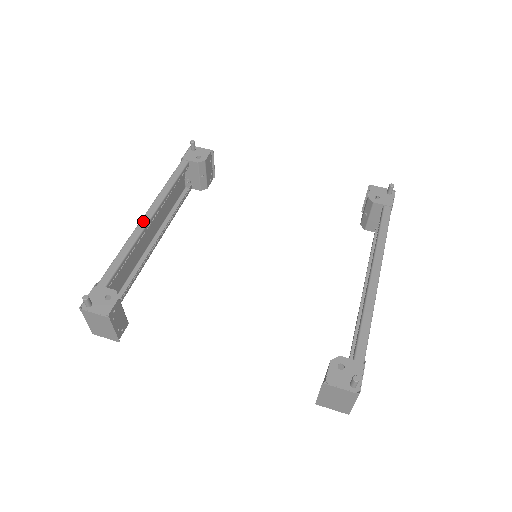
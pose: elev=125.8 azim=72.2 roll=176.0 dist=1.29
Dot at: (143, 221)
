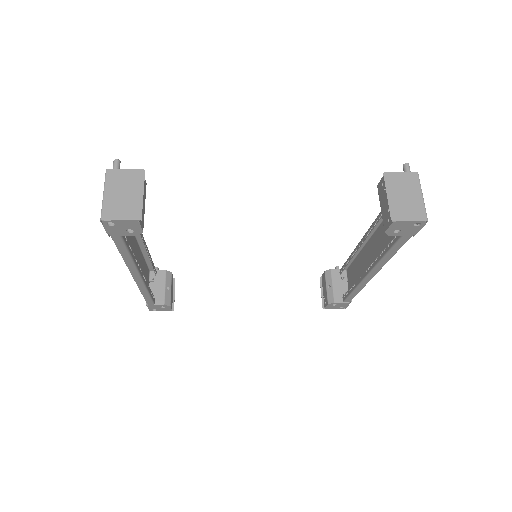
Dot at: occluded
